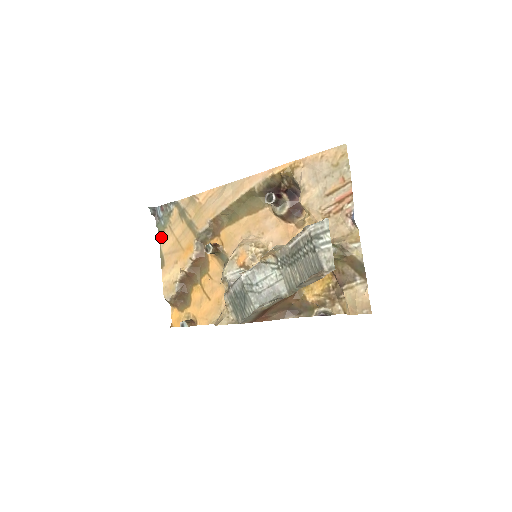
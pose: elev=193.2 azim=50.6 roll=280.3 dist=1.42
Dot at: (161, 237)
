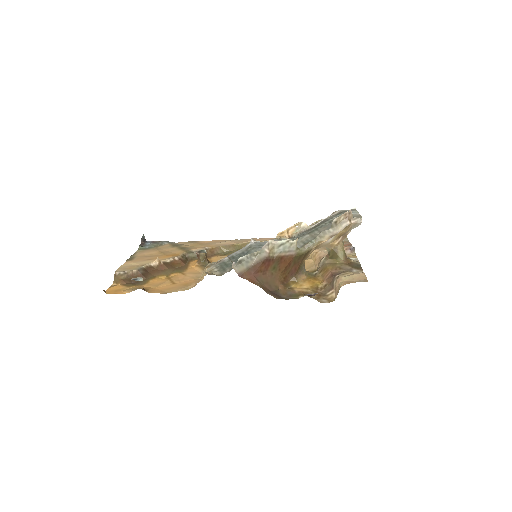
Dot at: (139, 251)
